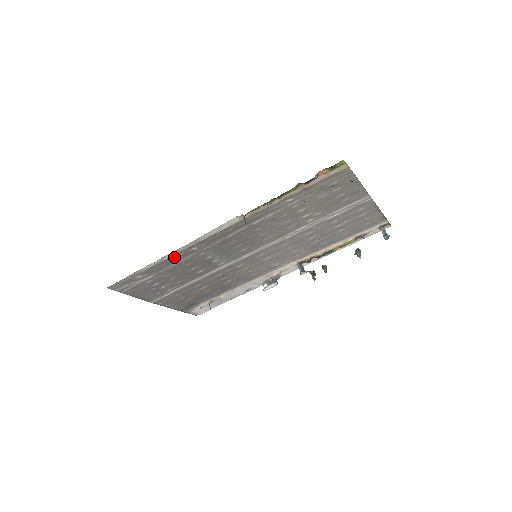
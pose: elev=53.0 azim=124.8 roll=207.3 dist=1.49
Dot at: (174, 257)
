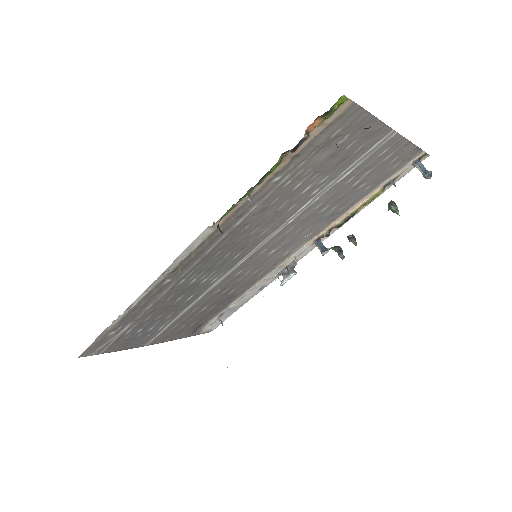
Dot at: (145, 299)
